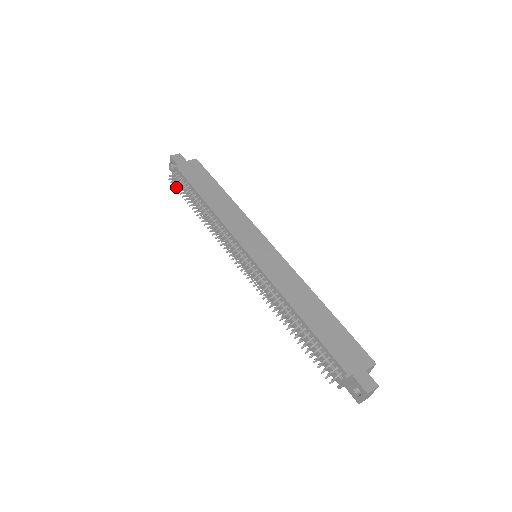
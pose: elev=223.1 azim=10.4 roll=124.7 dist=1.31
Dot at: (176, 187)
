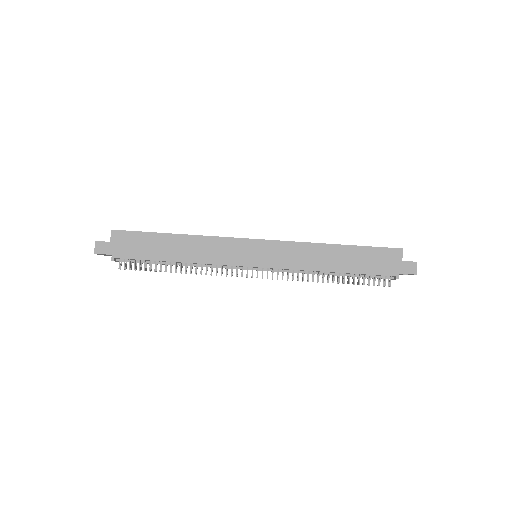
Dot at: (135, 269)
